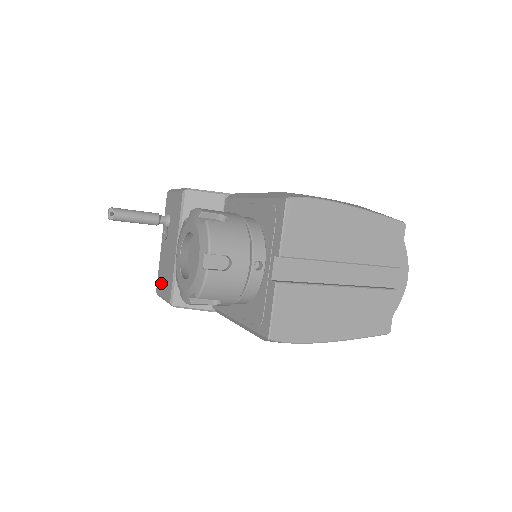
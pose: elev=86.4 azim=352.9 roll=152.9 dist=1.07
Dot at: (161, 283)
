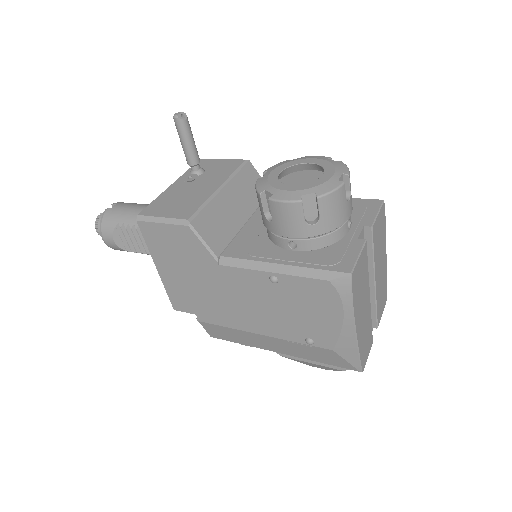
Dot at: (161, 208)
